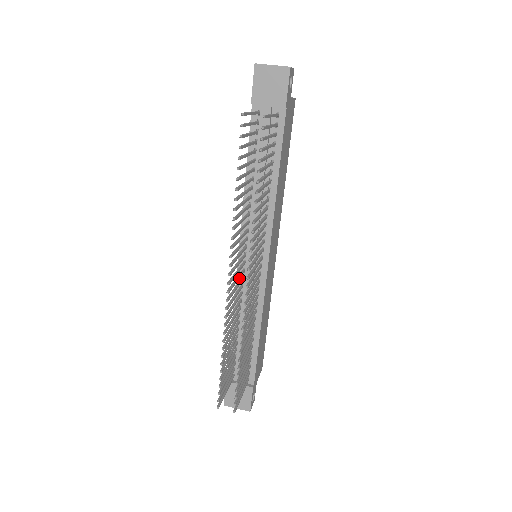
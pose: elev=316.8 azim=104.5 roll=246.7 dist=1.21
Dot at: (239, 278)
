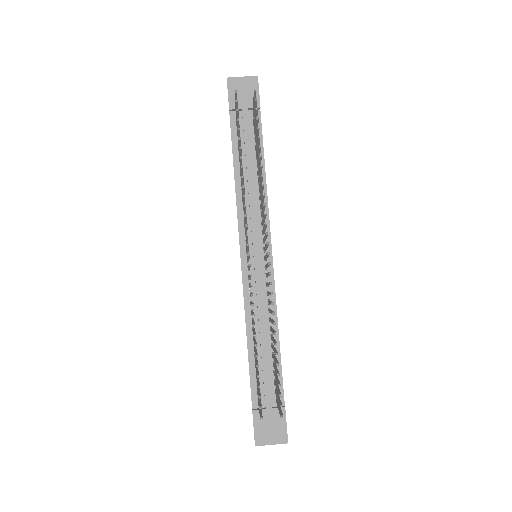
Dot at: occluded
